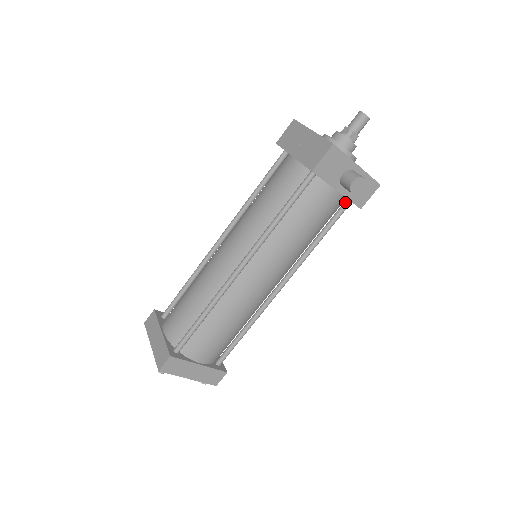
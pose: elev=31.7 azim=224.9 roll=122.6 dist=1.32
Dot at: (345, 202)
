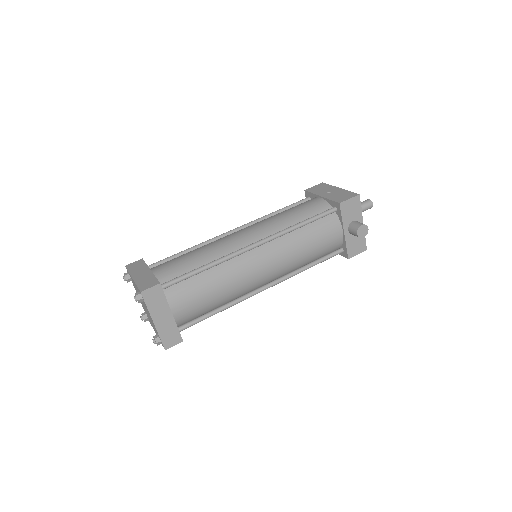
Dot at: (340, 249)
